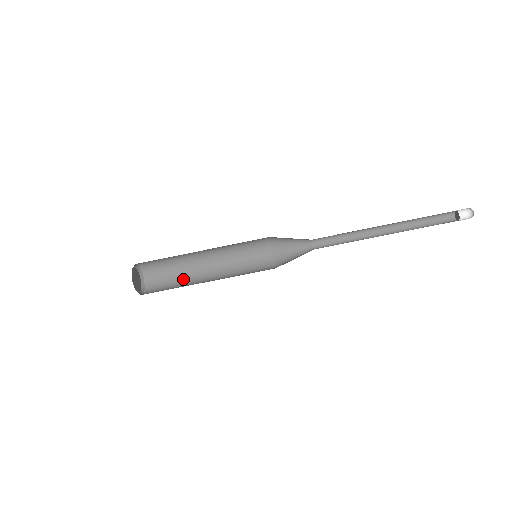
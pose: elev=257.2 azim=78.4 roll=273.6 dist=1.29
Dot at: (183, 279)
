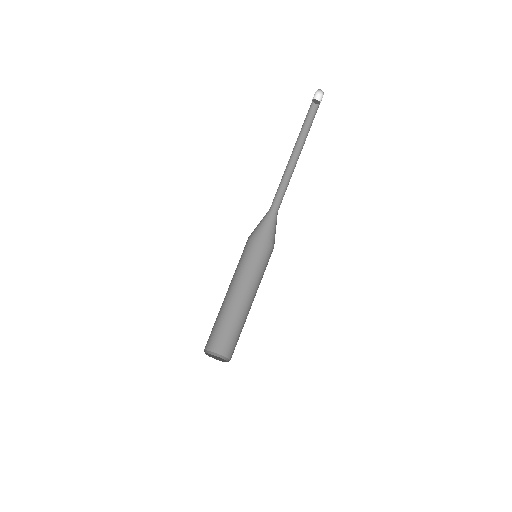
Dot at: (233, 321)
